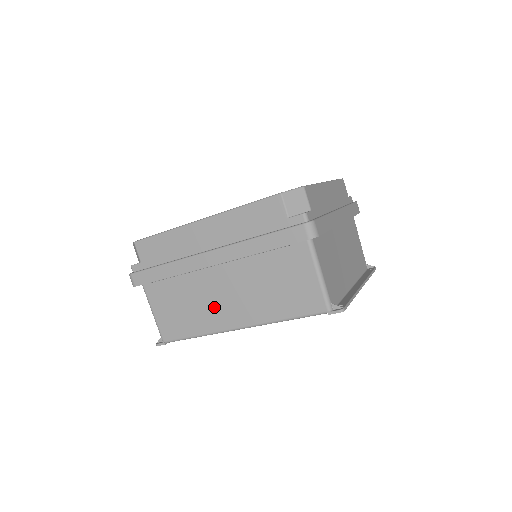
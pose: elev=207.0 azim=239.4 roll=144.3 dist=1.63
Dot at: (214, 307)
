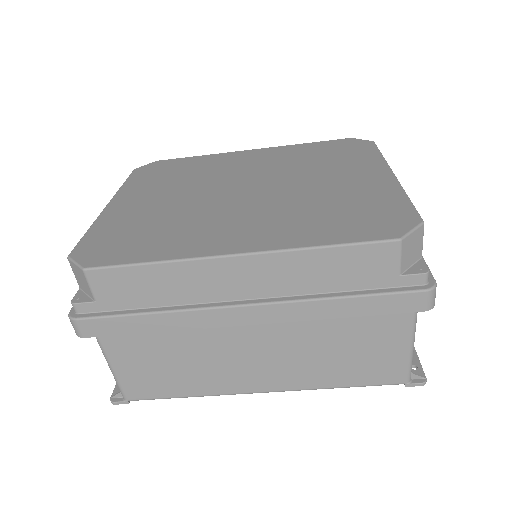
Dot at: (229, 367)
